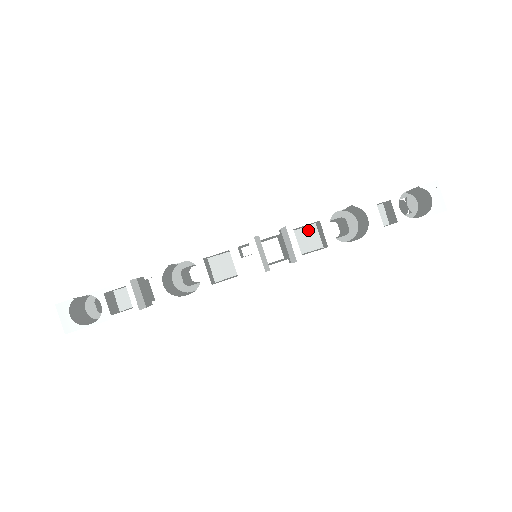
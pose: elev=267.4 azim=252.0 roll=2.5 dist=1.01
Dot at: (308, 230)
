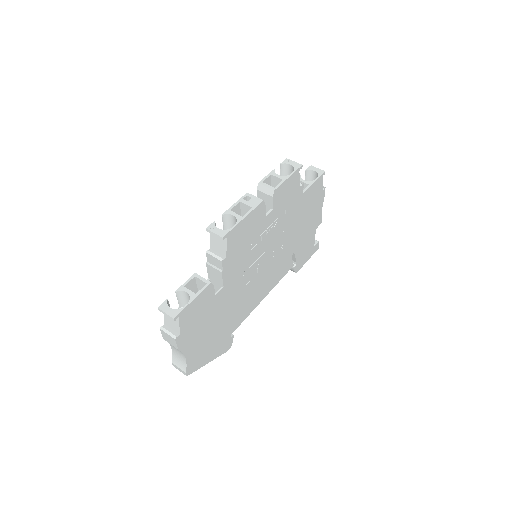
Dot at: occluded
